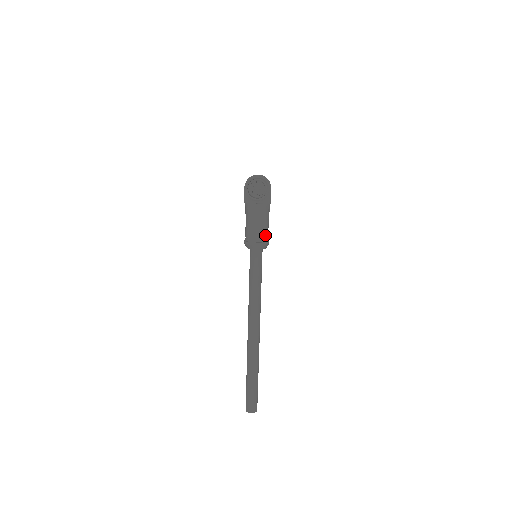
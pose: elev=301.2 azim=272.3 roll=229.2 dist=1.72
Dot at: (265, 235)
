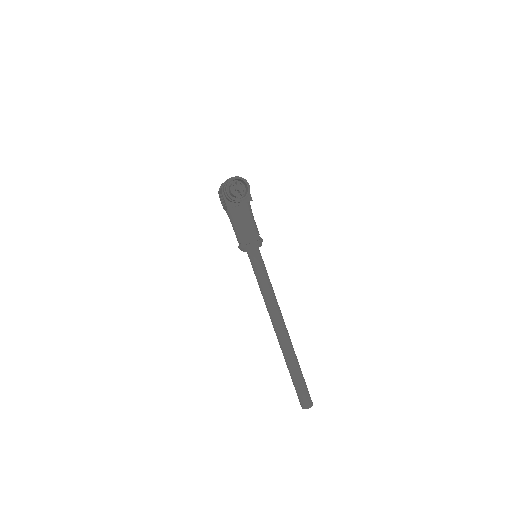
Dot at: (257, 233)
